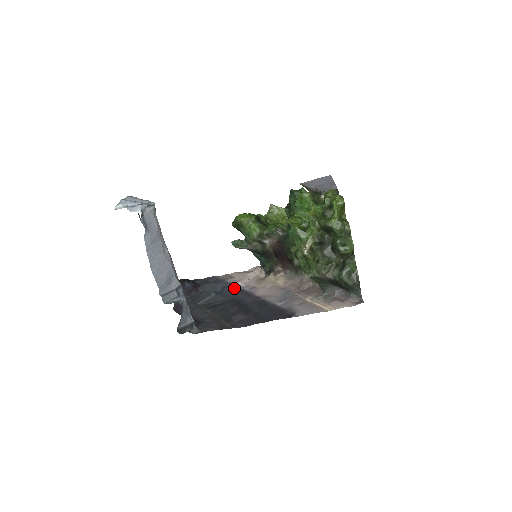
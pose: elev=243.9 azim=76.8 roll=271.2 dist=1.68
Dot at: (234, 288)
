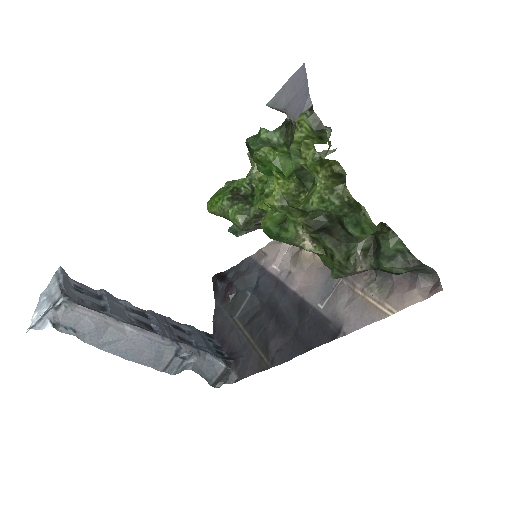
Dot at: (269, 278)
